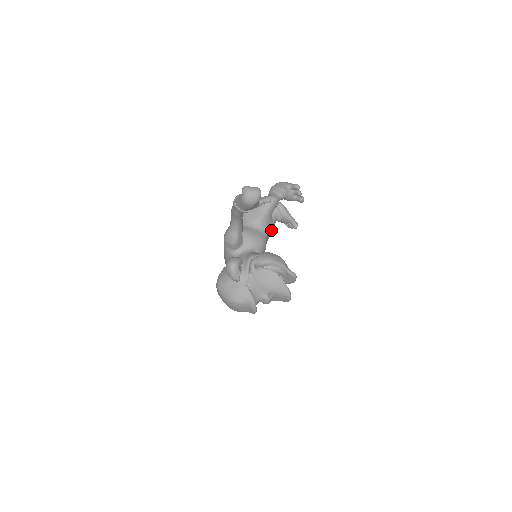
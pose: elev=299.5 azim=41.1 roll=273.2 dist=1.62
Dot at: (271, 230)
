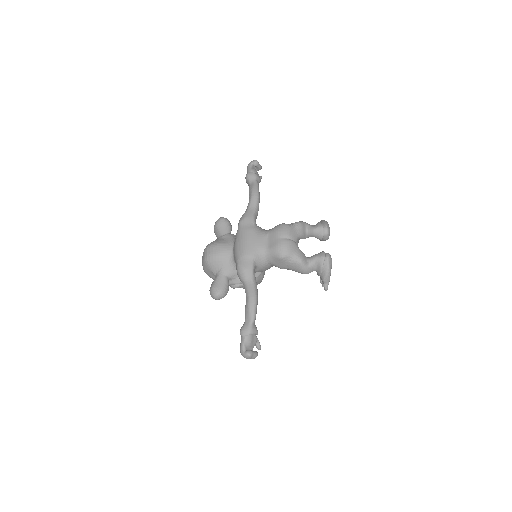
Dot at: occluded
